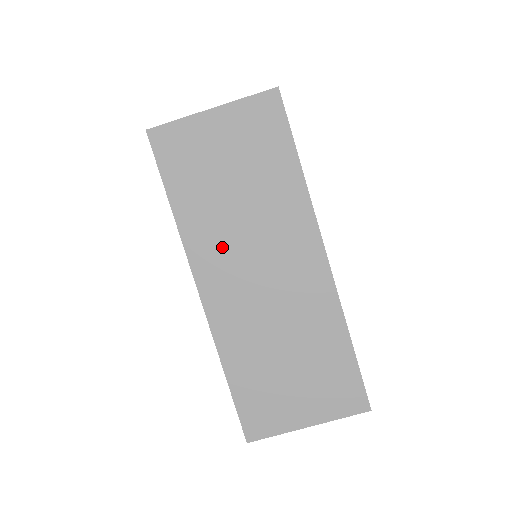
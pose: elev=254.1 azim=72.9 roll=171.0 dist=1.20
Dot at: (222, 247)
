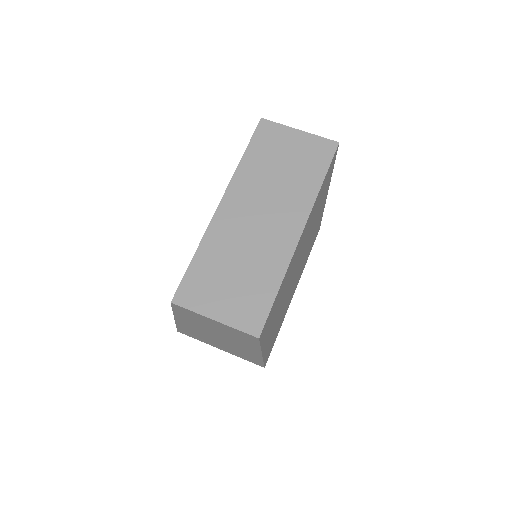
Dot at: (251, 190)
